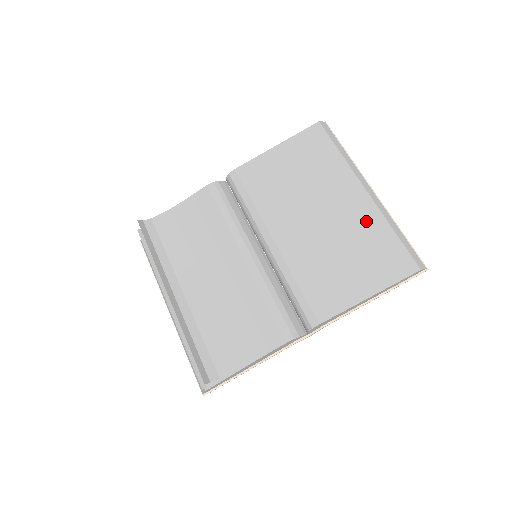
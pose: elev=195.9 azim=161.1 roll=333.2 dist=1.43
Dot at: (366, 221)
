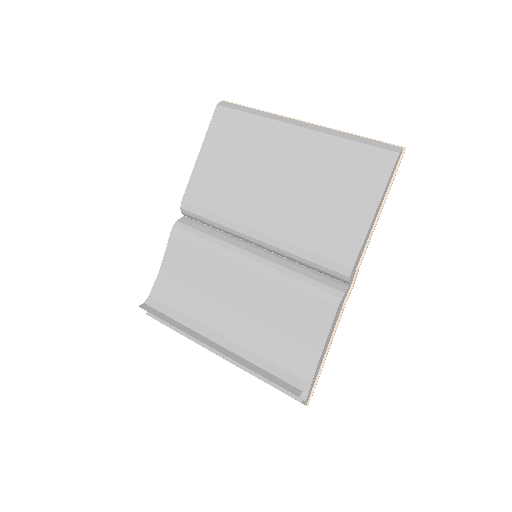
Dot at: (321, 152)
